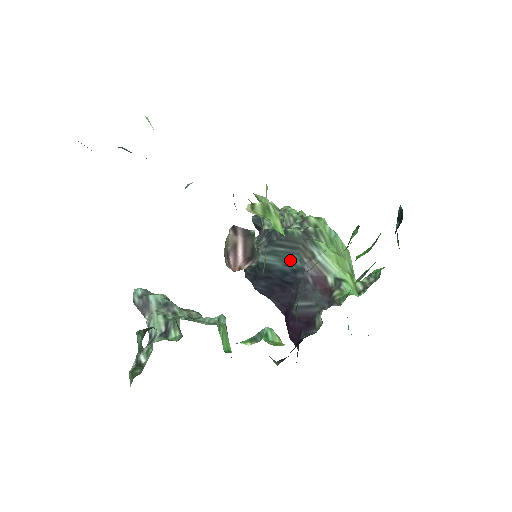
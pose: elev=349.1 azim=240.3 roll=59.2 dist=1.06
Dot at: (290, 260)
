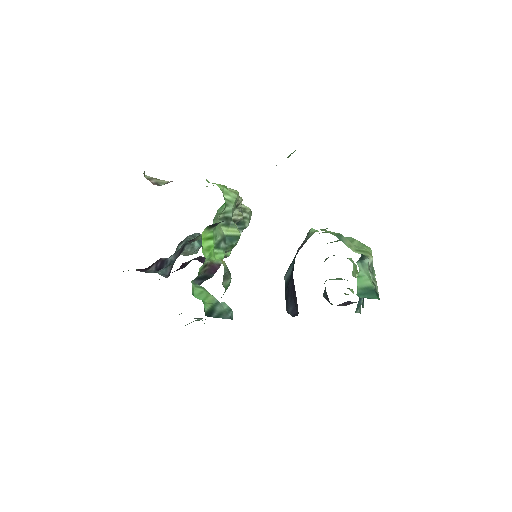
Dot at: occluded
